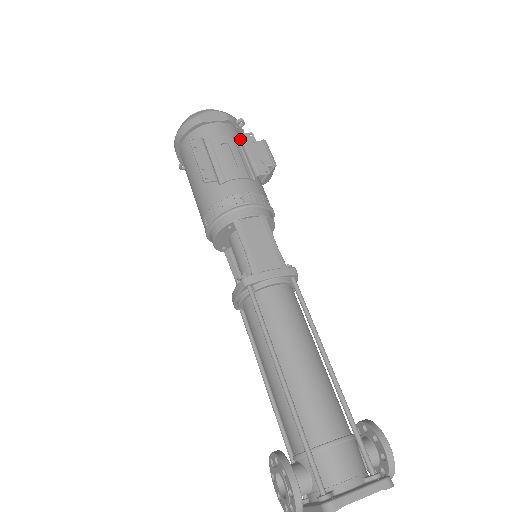
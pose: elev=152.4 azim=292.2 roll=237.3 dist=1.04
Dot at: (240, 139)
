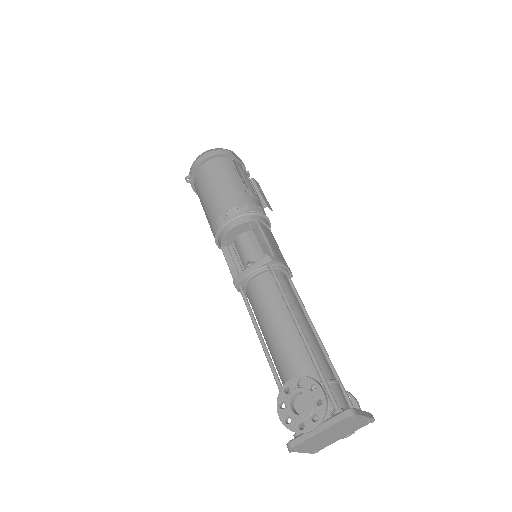
Dot at: (253, 181)
